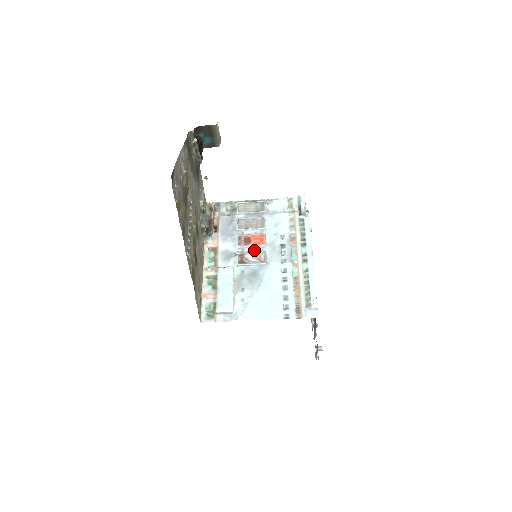
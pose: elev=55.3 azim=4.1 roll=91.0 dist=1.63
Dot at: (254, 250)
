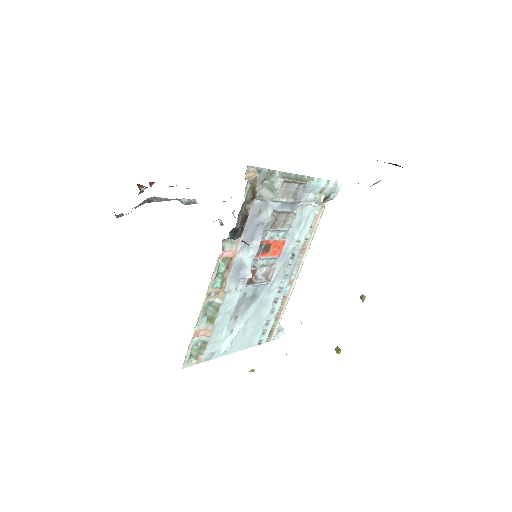
Dot at: (267, 263)
